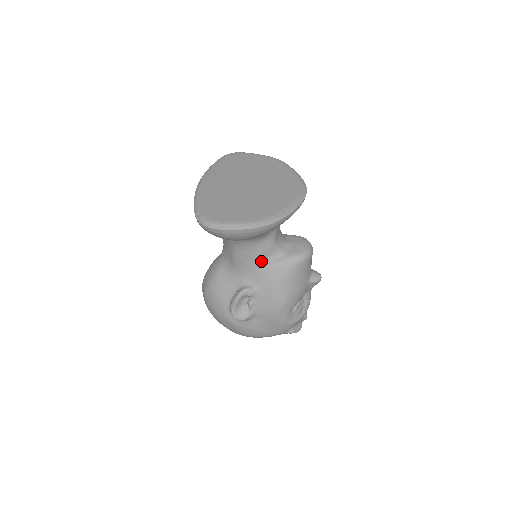
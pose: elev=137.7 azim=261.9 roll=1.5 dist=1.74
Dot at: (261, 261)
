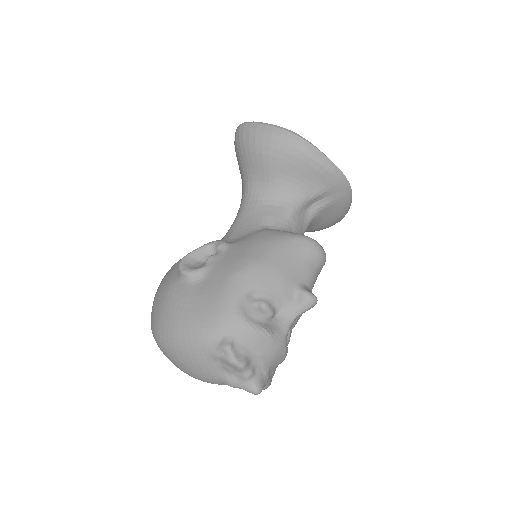
Dot at: (260, 224)
